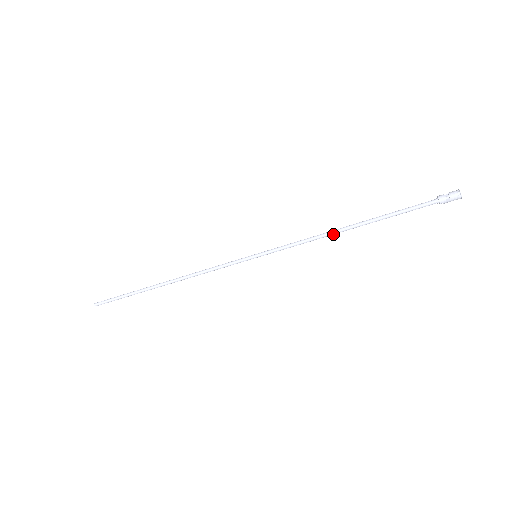
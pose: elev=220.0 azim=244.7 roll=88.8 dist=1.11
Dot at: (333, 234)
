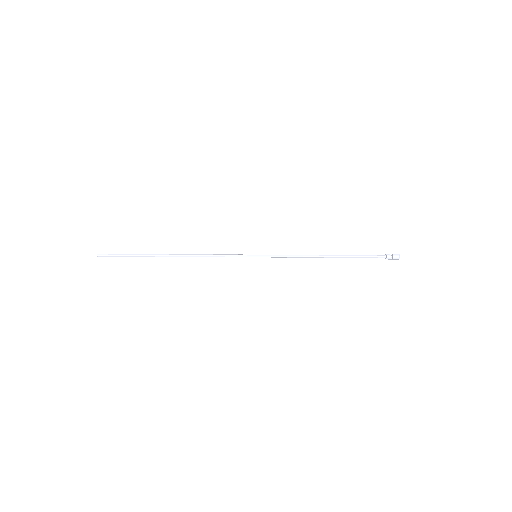
Dot at: (316, 257)
